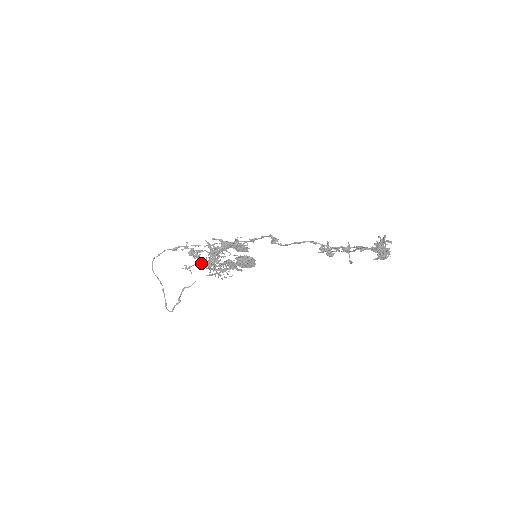
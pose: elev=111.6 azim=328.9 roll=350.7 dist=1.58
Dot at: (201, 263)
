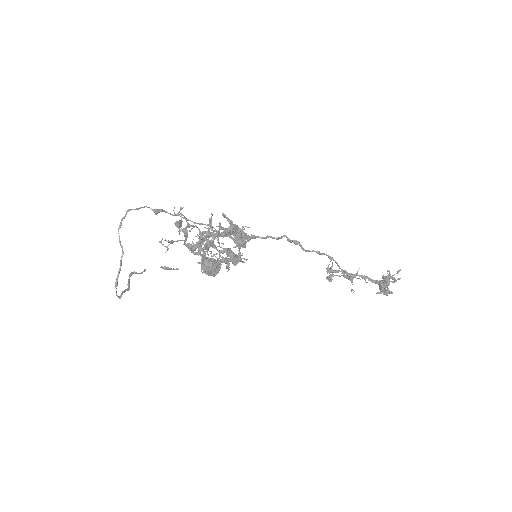
Dot at: (192, 241)
